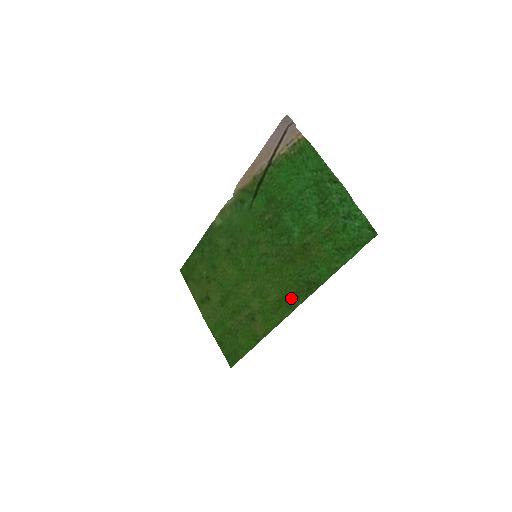
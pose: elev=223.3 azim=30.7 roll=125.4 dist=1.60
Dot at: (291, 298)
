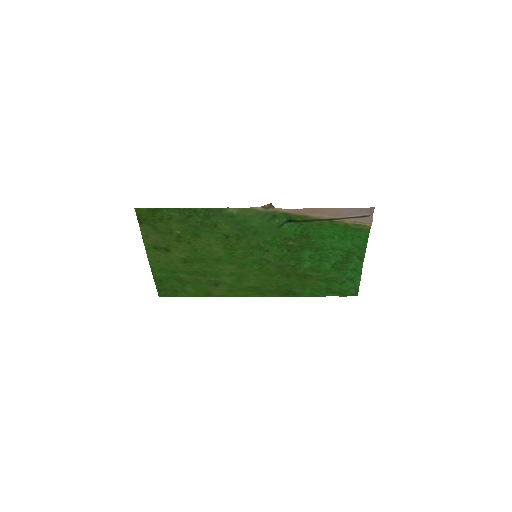
Dot at: (267, 291)
